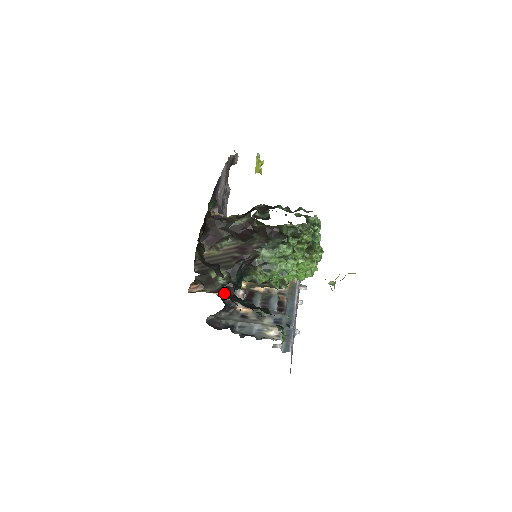
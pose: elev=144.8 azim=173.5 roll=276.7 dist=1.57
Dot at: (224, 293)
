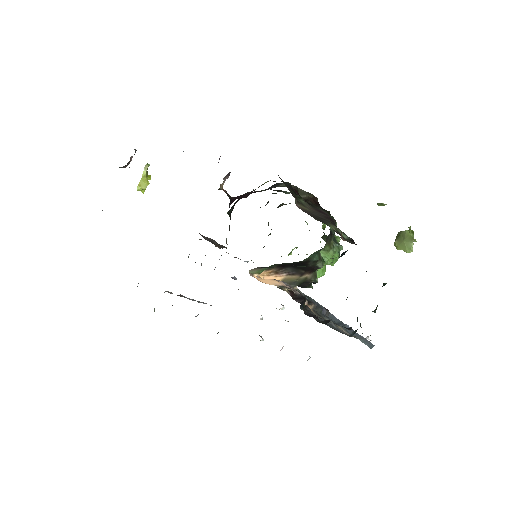
Dot at: occluded
